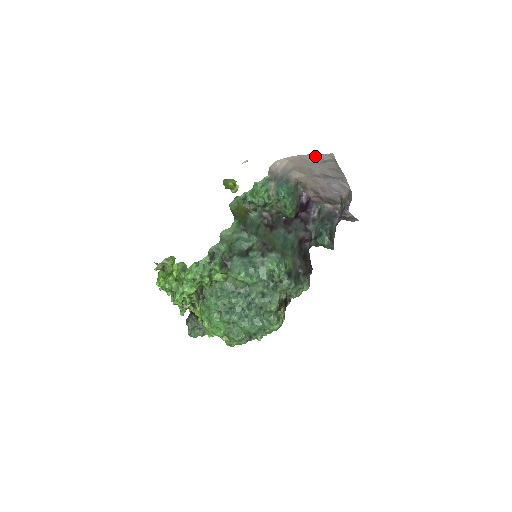
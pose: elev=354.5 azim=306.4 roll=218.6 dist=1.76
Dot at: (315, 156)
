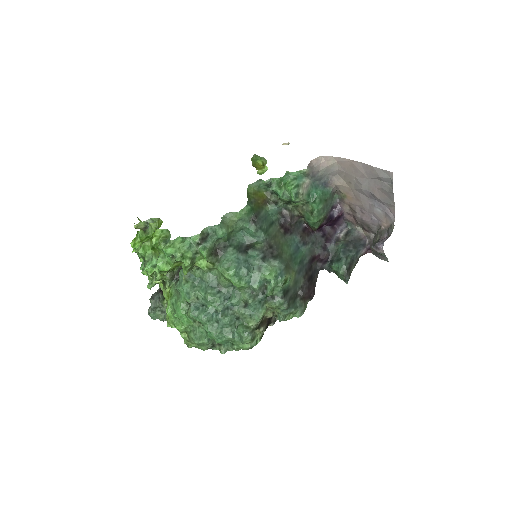
Dot at: (370, 168)
